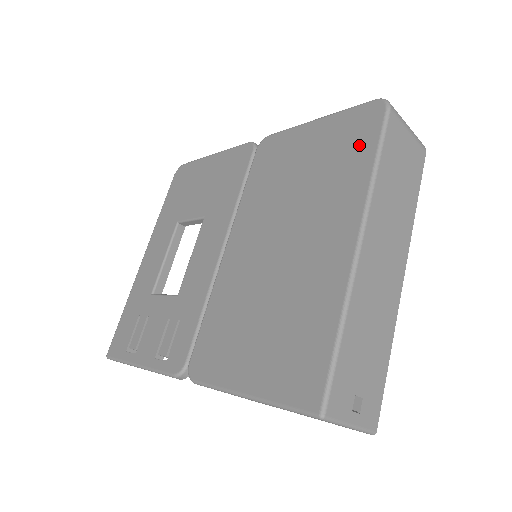
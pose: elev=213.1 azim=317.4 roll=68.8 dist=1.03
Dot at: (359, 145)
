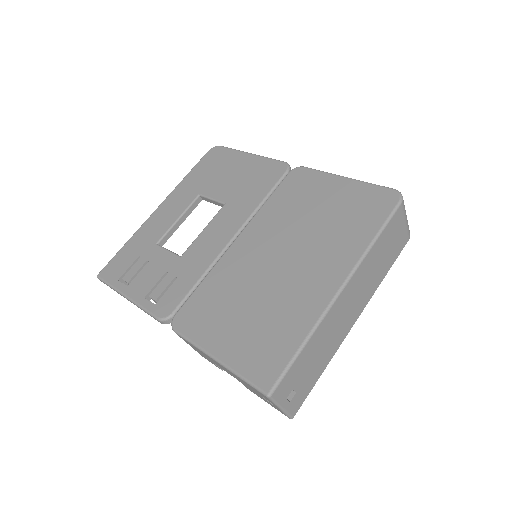
Dot at: (369, 218)
